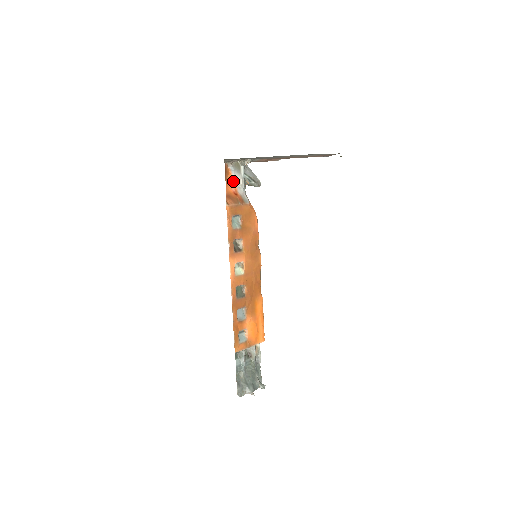
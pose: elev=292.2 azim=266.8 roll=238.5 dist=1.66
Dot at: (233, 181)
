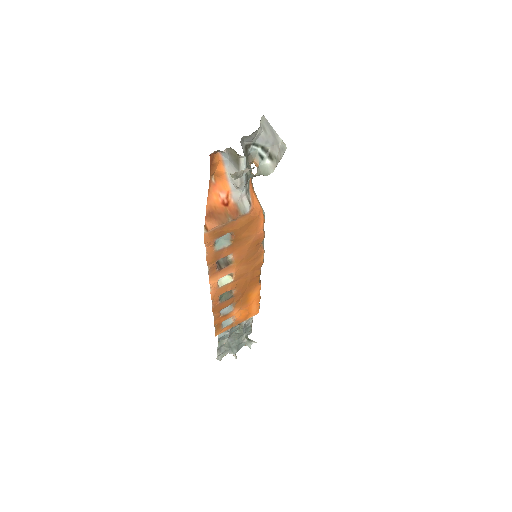
Dot at: (225, 177)
